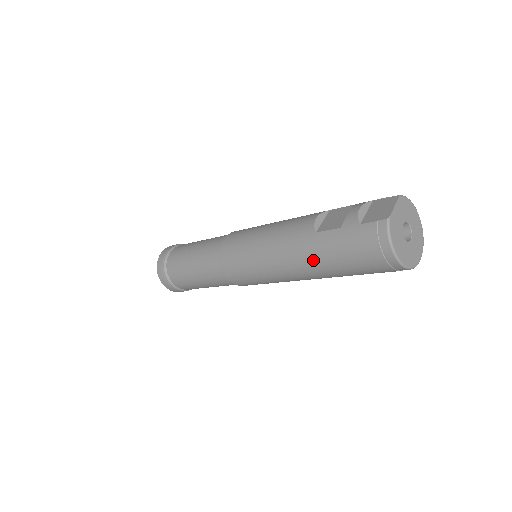
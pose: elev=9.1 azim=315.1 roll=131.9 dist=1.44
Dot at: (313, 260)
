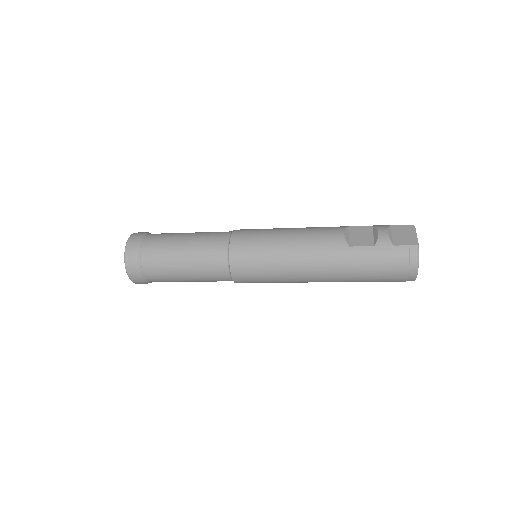
Dot at: (342, 269)
